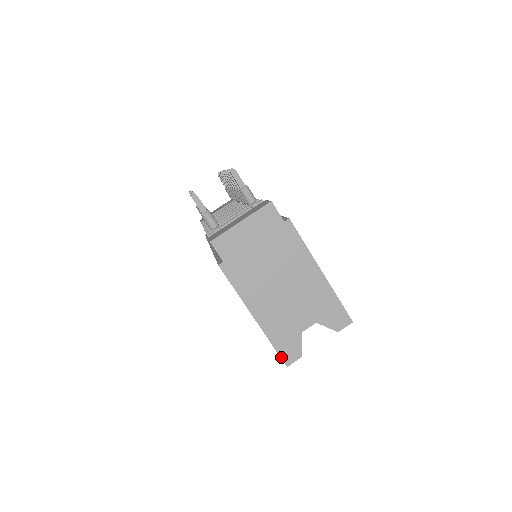
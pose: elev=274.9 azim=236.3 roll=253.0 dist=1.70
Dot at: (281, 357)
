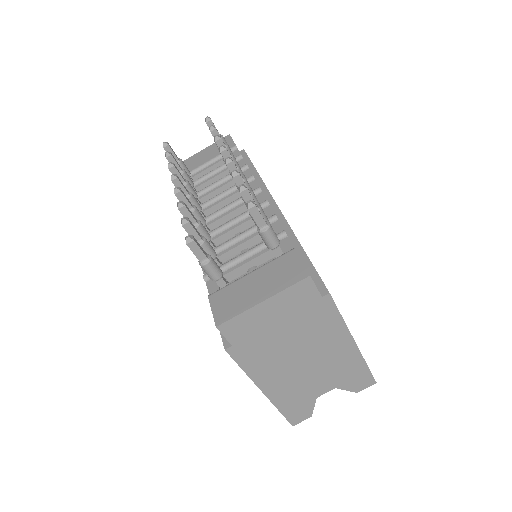
Dot at: (288, 420)
